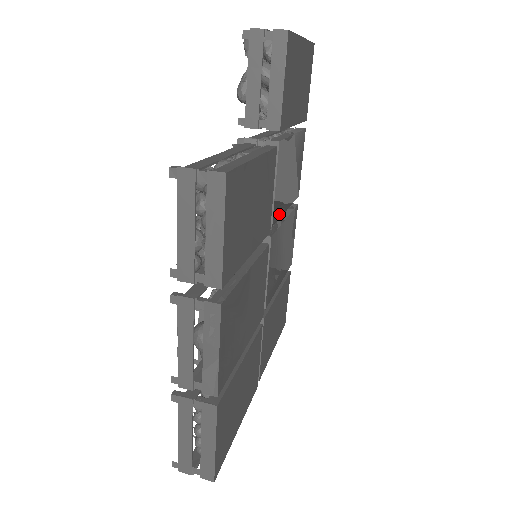
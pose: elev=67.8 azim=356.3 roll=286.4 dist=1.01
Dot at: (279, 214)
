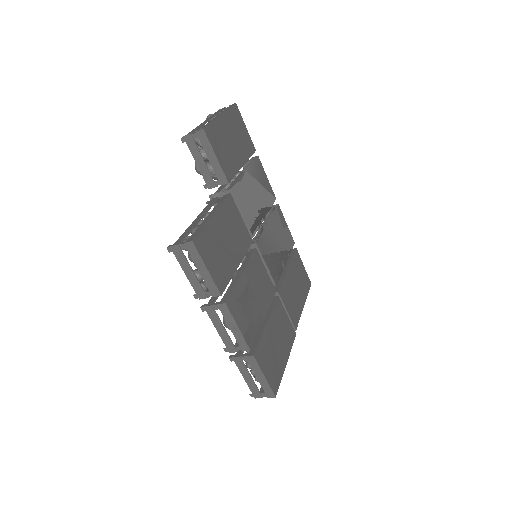
Dot at: (257, 225)
